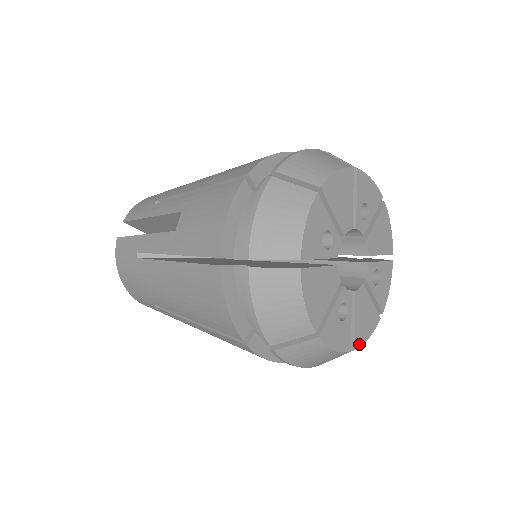
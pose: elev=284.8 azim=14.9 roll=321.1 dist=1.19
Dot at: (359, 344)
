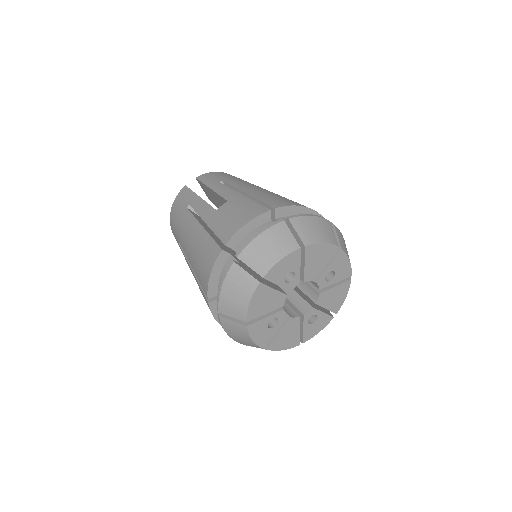
Dot at: (273, 349)
